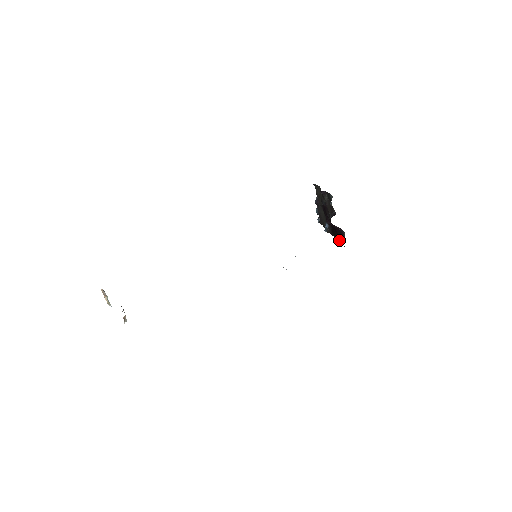
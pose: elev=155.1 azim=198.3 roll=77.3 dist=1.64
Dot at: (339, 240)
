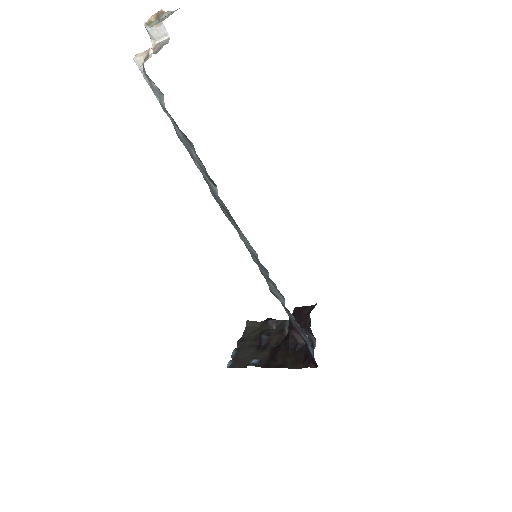
Dot at: (291, 363)
